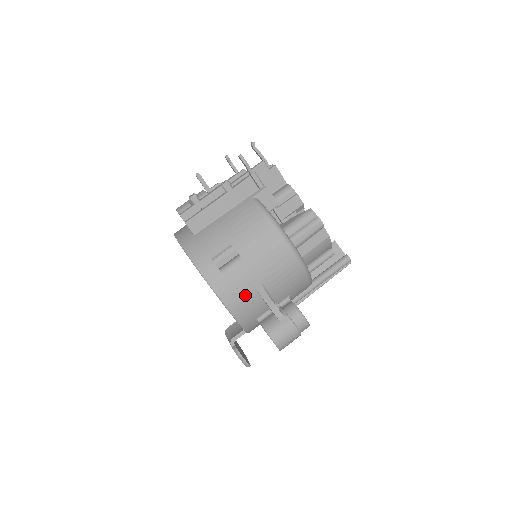
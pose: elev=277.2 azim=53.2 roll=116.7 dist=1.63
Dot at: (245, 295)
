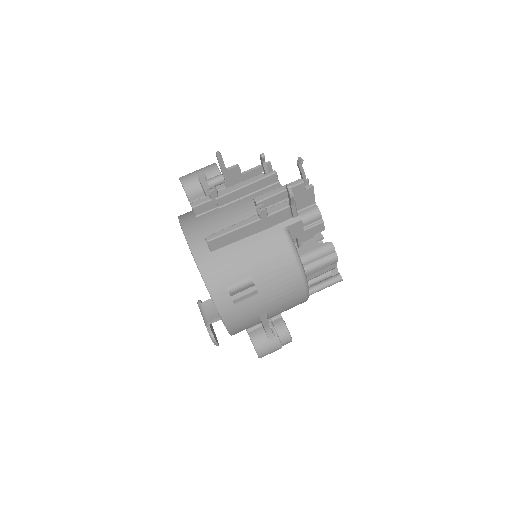
Dot at: (248, 321)
